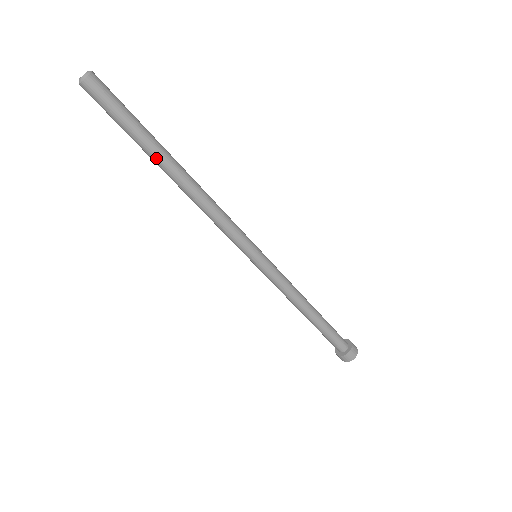
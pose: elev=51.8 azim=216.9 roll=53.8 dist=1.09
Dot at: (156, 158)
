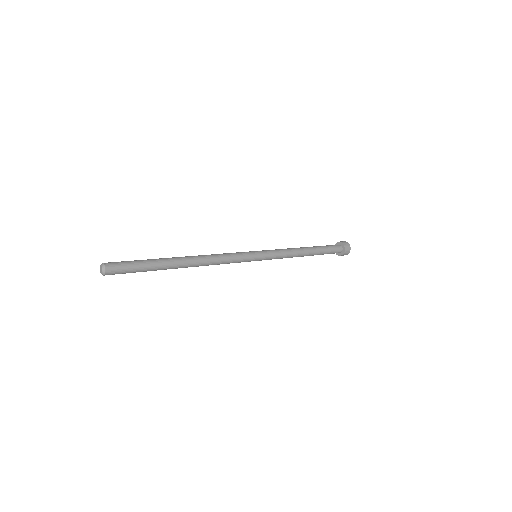
Dot at: occluded
